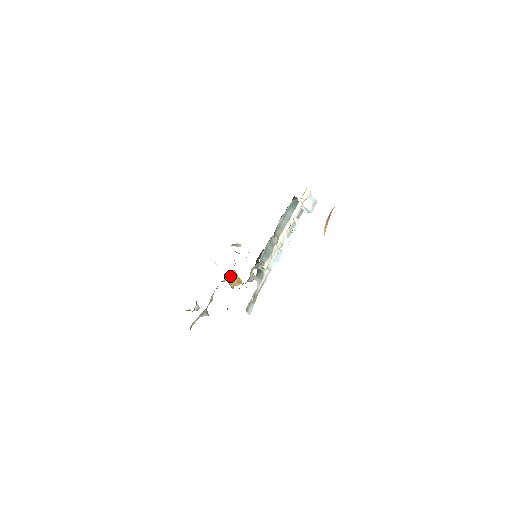
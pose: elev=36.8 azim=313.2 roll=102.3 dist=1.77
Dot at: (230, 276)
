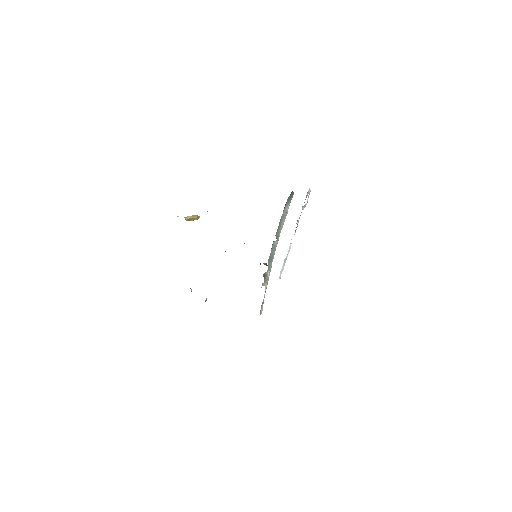
Dot at: (190, 218)
